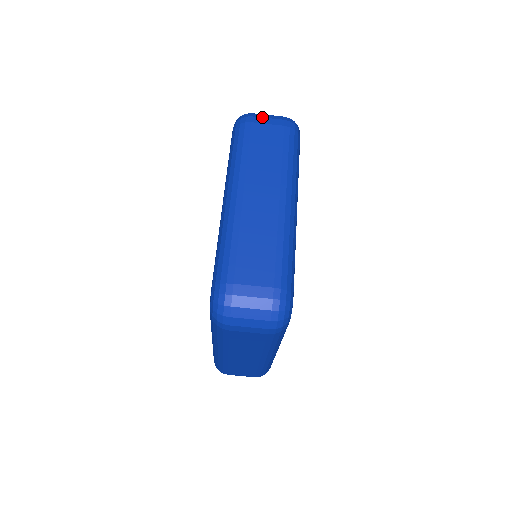
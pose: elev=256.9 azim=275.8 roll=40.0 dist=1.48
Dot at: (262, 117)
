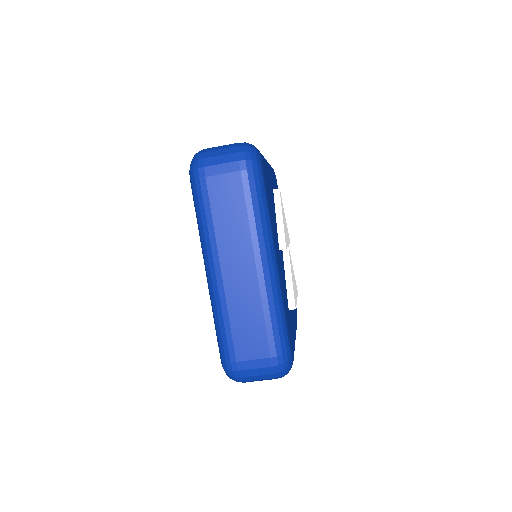
Dot at: (215, 165)
